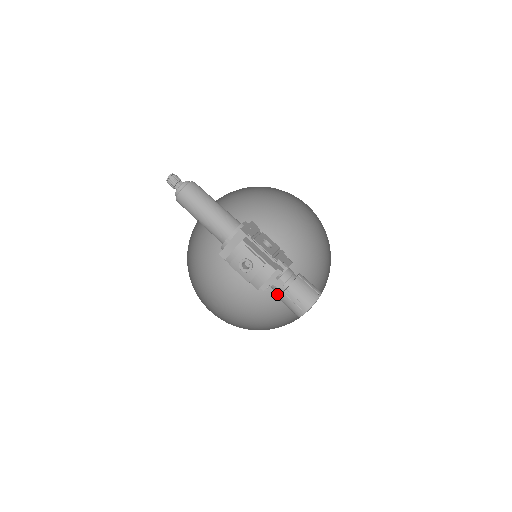
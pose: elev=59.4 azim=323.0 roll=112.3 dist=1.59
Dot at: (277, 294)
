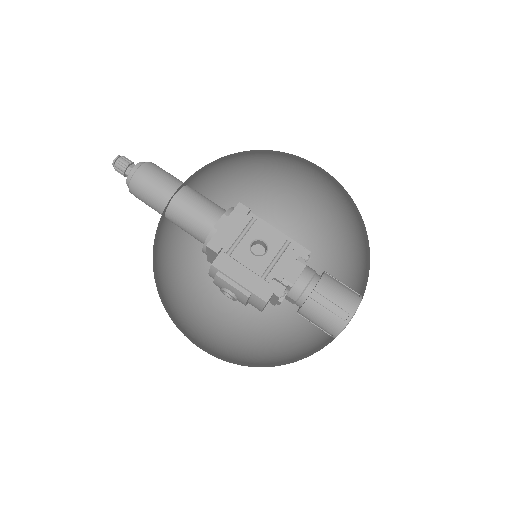
Dot at: (332, 256)
